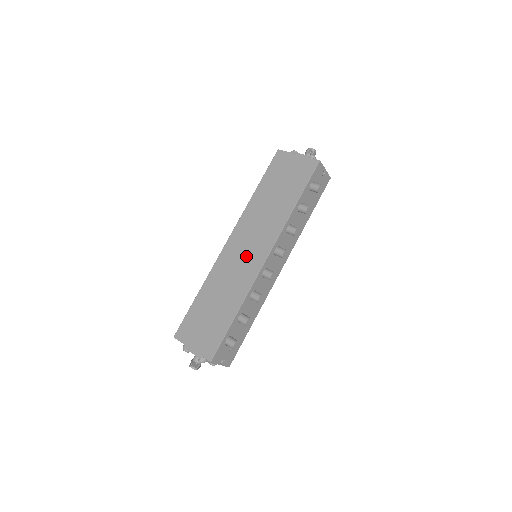
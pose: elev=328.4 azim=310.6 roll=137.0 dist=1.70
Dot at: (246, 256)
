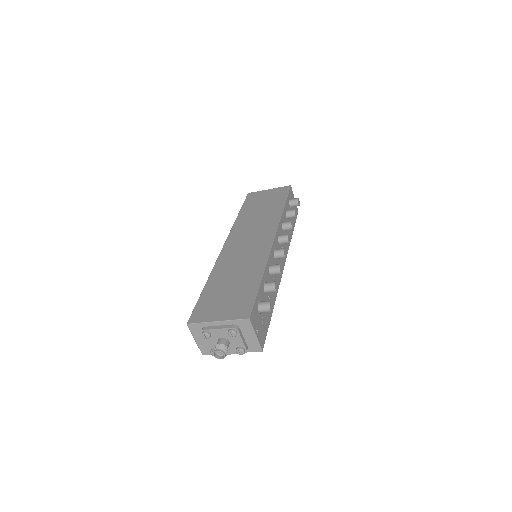
Dot at: (251, 244)
